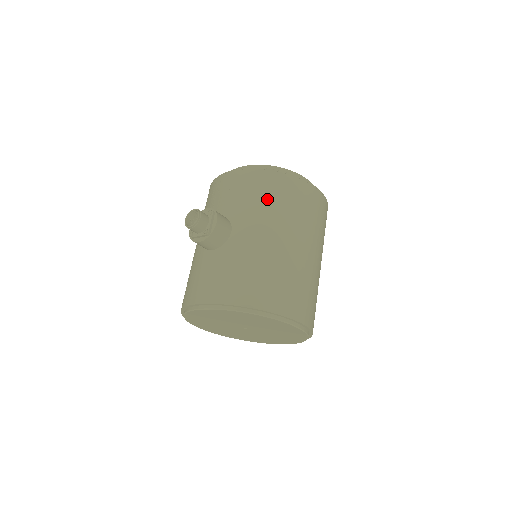
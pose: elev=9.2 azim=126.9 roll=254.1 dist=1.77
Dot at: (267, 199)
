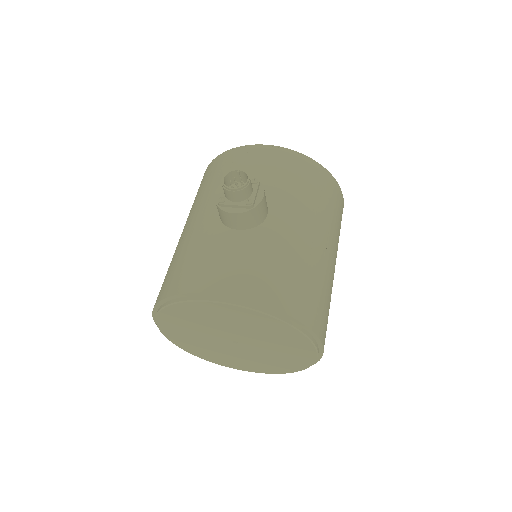
Dot at: (310, 191)
